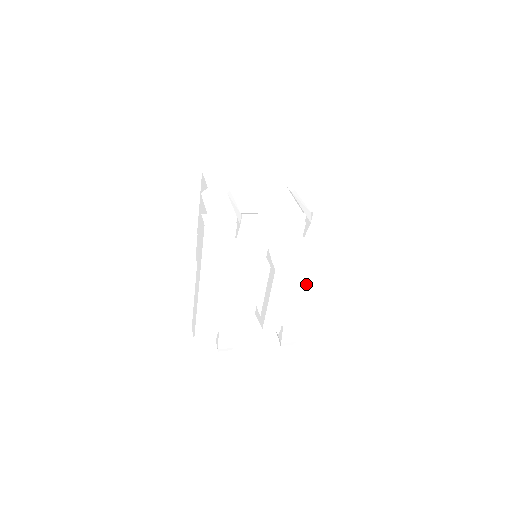
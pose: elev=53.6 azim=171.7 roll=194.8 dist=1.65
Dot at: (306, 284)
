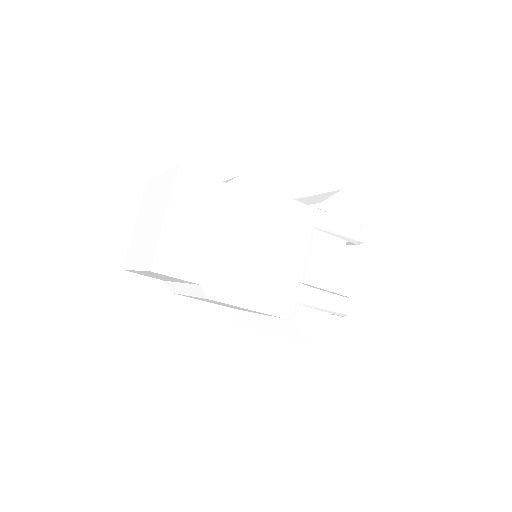
Dot at: occluded
